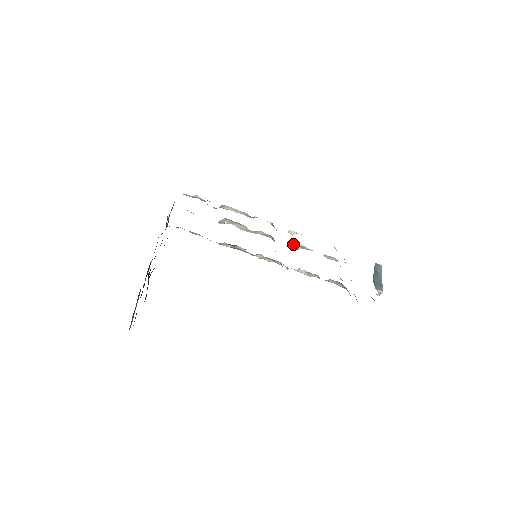
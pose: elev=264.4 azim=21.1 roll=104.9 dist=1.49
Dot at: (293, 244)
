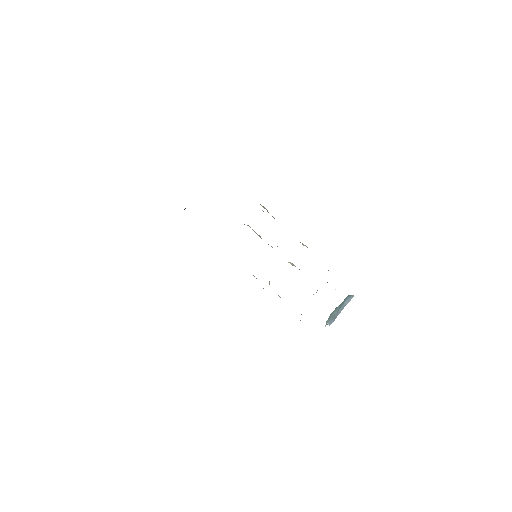
Dot at: (292, 263)
